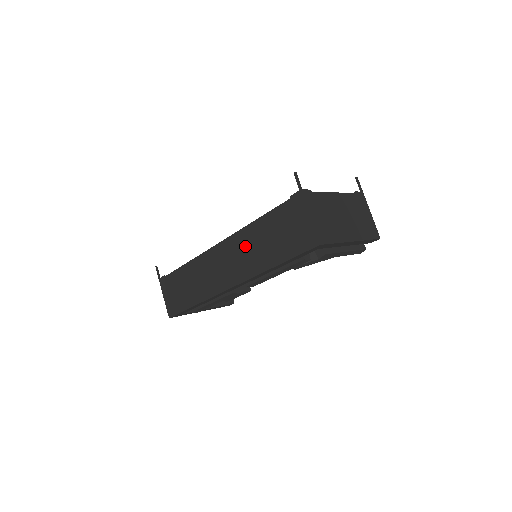
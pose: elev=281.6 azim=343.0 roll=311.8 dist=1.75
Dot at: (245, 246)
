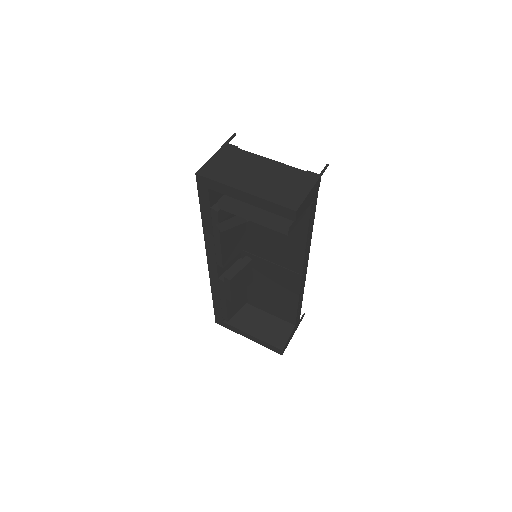
Dot at: occluded
